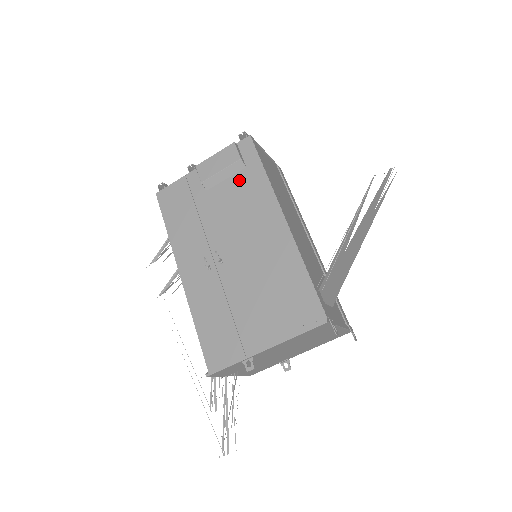
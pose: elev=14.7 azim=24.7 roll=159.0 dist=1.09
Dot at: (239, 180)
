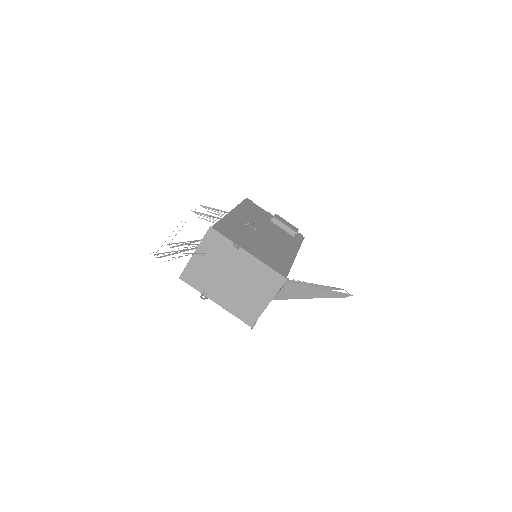
Dot at: (288, 234)
